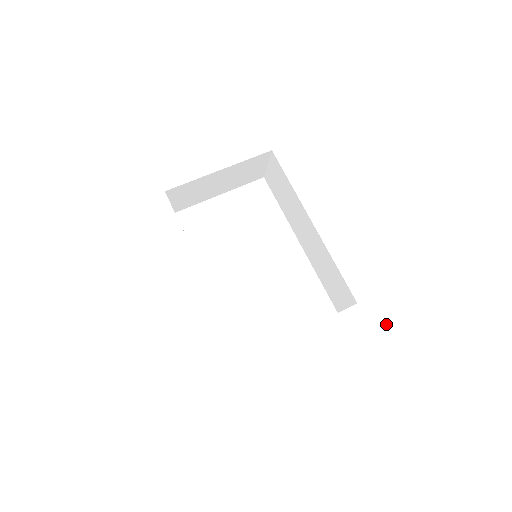
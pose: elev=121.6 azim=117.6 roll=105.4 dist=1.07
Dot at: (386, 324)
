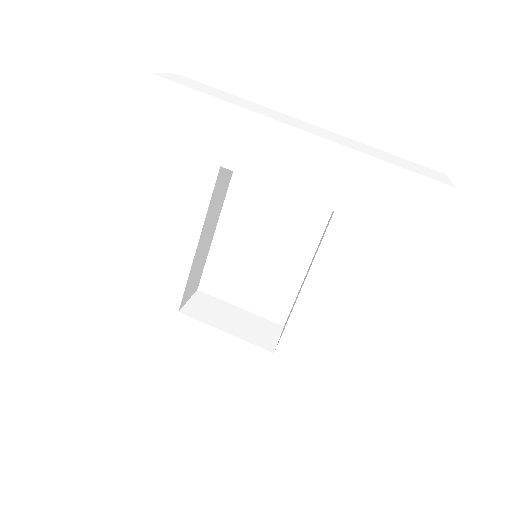
Dot at: (278, 378)
